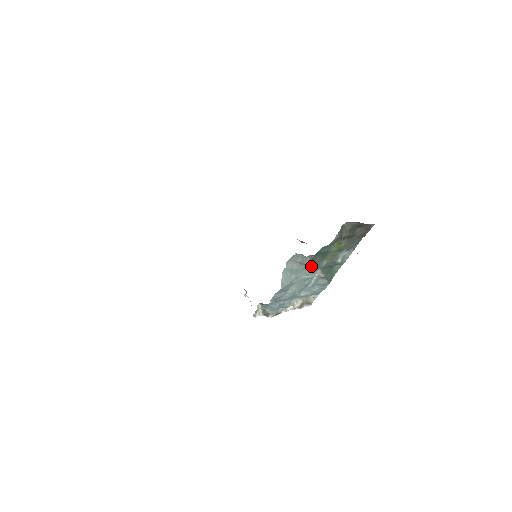
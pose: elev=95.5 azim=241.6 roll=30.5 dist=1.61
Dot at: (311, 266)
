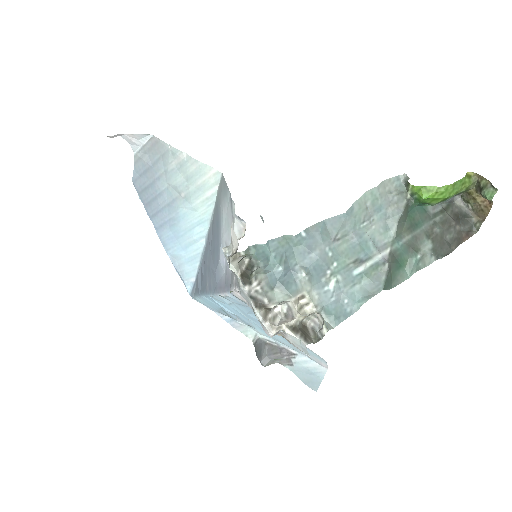
Dot at: (400, 214)
